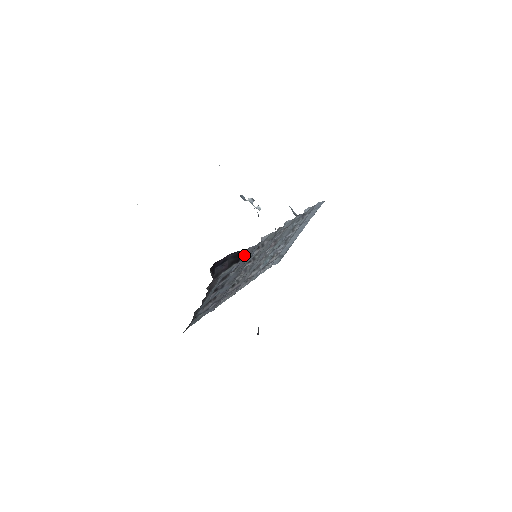
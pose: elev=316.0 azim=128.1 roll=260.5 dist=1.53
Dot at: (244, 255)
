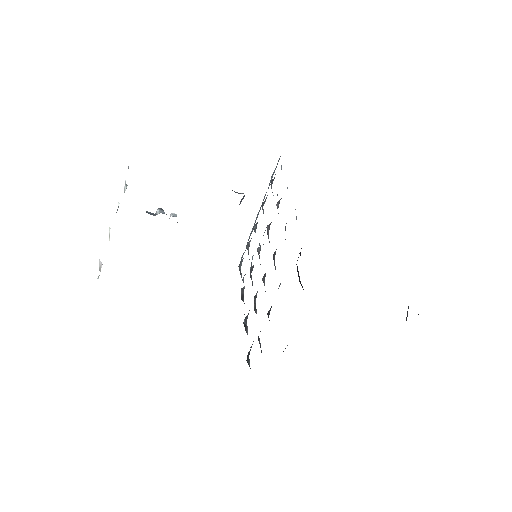
Dot at: occluded
